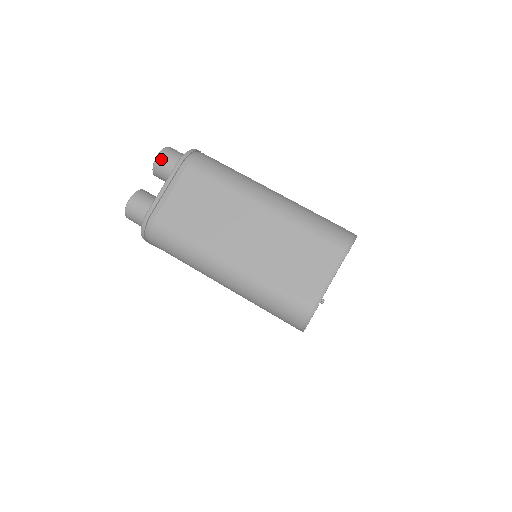
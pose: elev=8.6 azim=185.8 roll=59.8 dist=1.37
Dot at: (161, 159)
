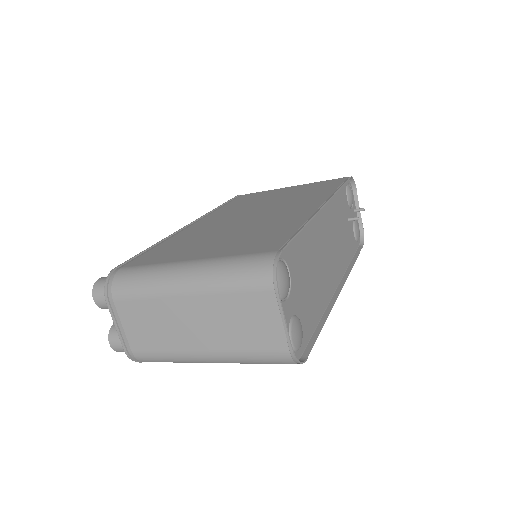
Dot at: (98, 301)
